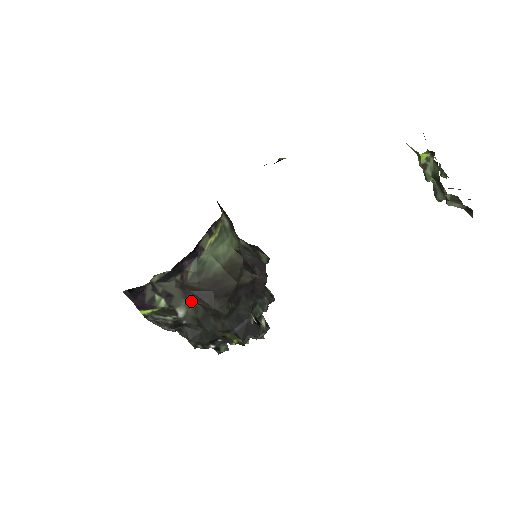
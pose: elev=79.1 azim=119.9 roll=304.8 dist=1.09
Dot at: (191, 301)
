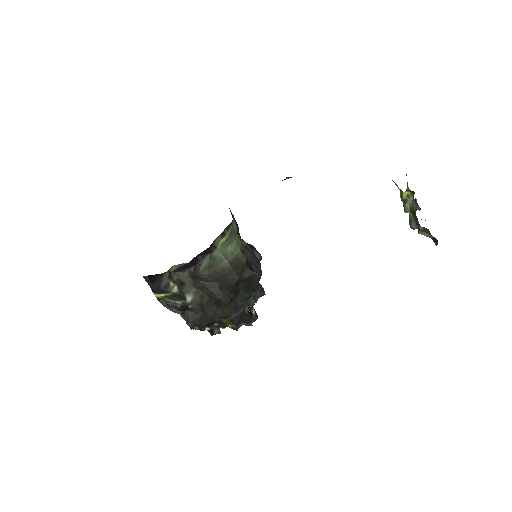
Dot at: (199, 289)
